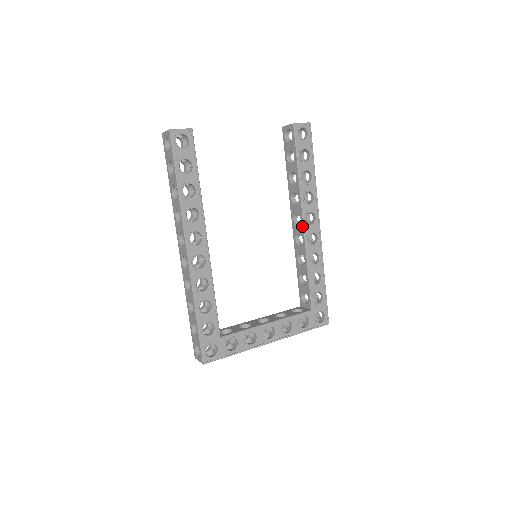
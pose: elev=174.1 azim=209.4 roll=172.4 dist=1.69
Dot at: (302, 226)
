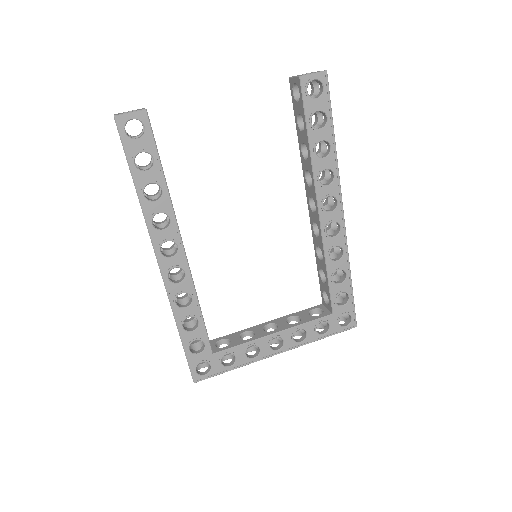
Dot at: (317, 215)
